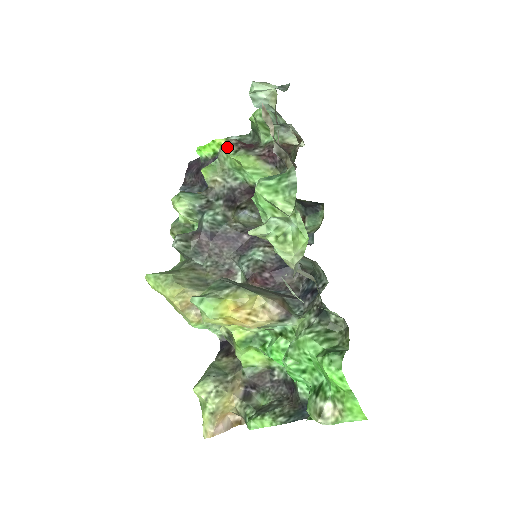
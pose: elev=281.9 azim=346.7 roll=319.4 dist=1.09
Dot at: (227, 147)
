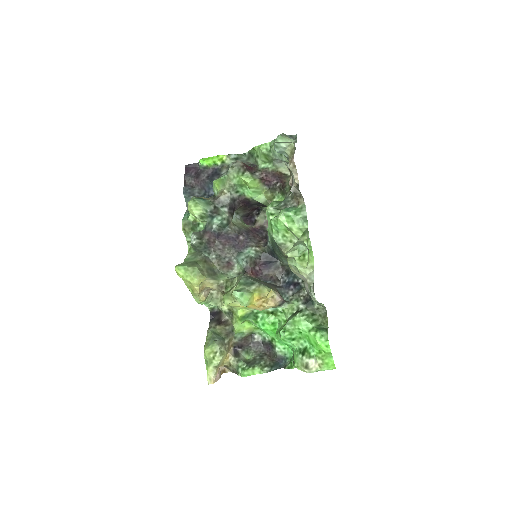
Dot at: (237, 168)
